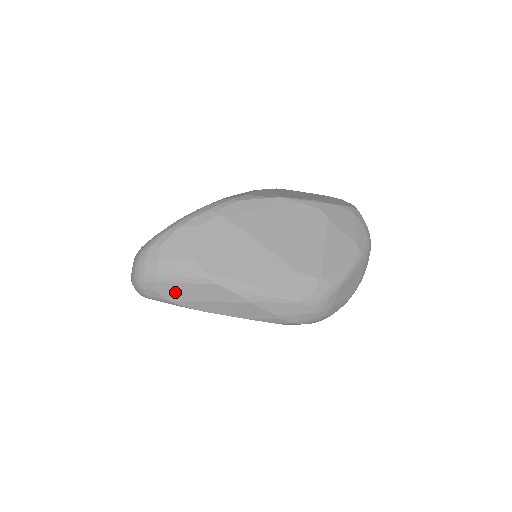
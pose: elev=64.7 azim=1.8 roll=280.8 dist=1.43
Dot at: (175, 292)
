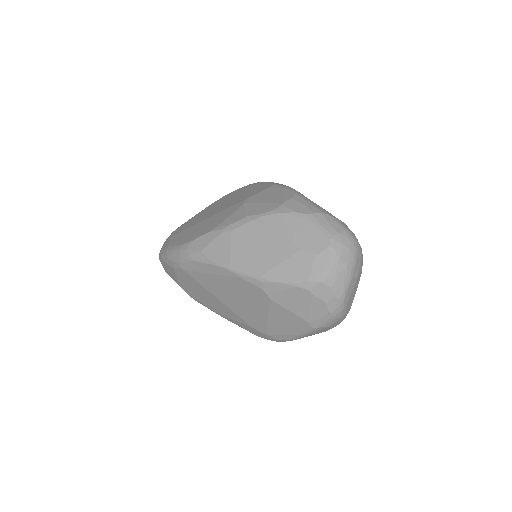
Dot at: occluded
